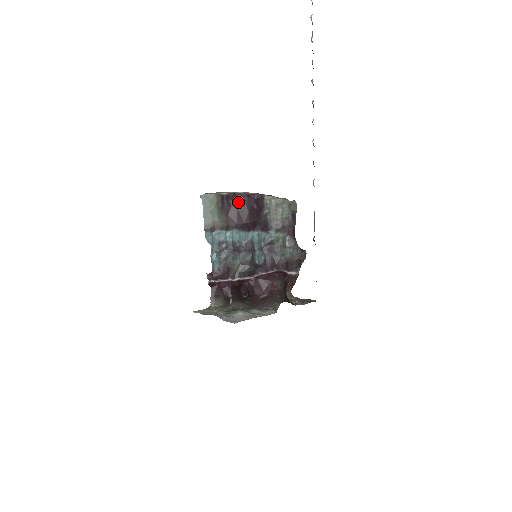
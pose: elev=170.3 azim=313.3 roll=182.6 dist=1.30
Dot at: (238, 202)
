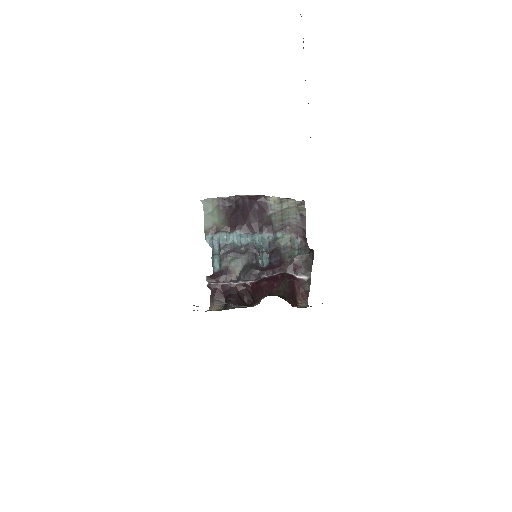
Dot at: (239, 204)
